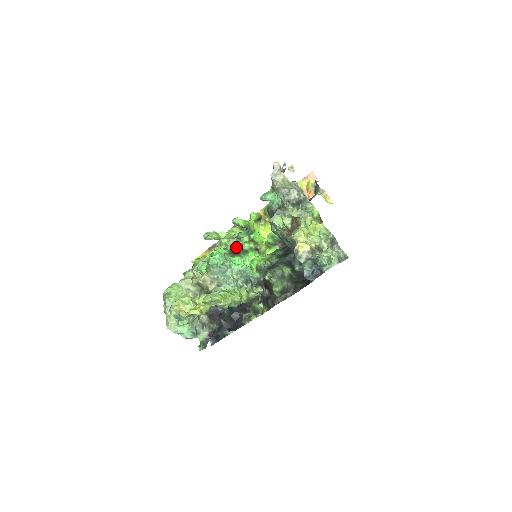
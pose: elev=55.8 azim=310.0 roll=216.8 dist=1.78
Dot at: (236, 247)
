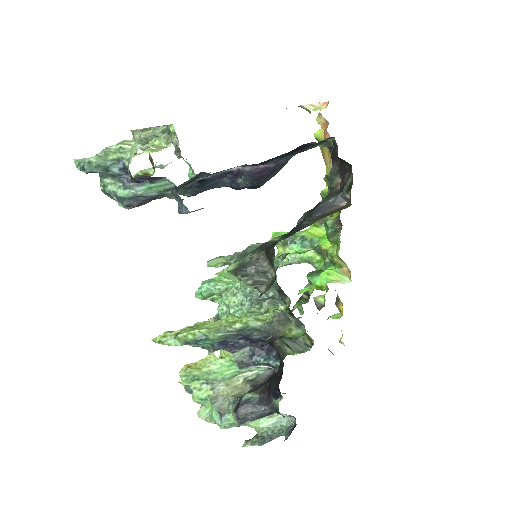
Dot at: occluded
